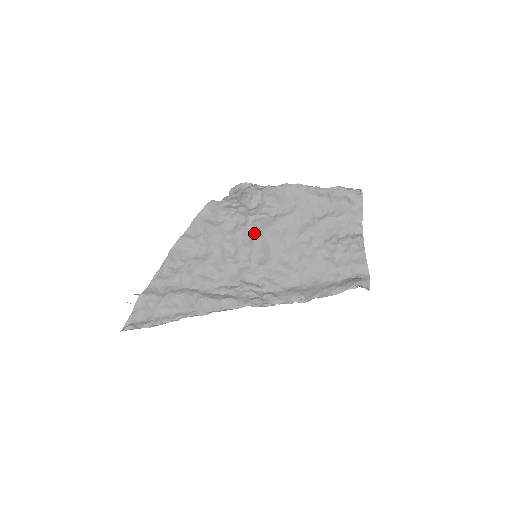
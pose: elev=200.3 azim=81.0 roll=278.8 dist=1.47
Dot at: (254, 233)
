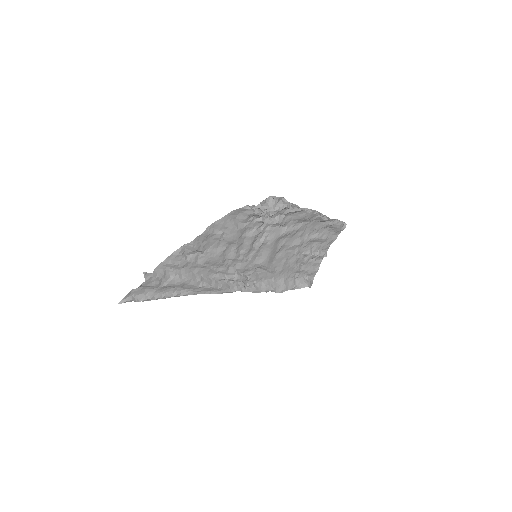
Dot at: (264, 239)
